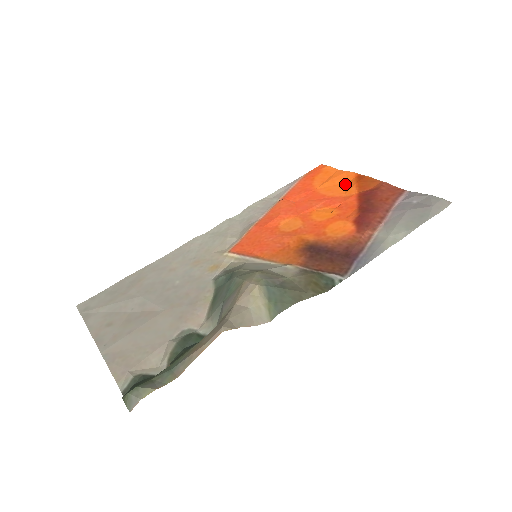
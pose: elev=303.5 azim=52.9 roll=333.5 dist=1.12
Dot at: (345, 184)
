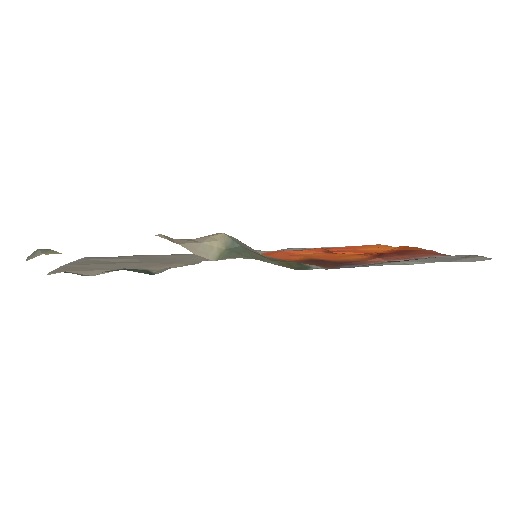
Dot at: (390, 249)
